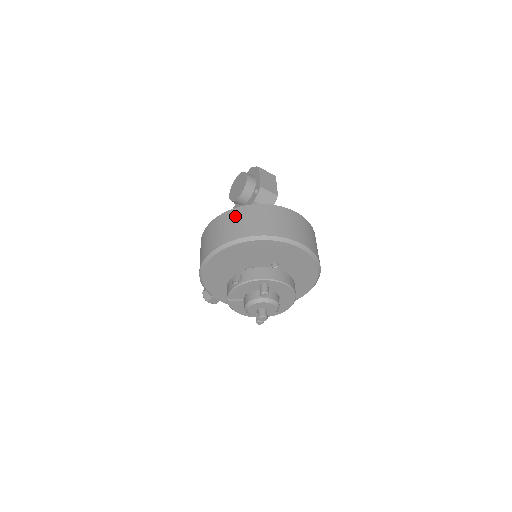
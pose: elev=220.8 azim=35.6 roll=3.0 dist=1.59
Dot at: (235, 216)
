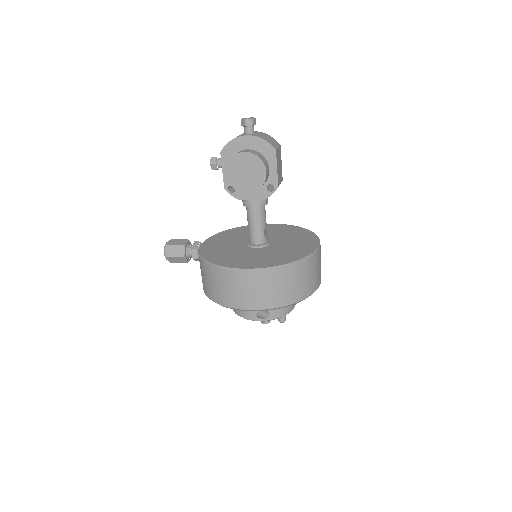
Dot at: (284, 278)
